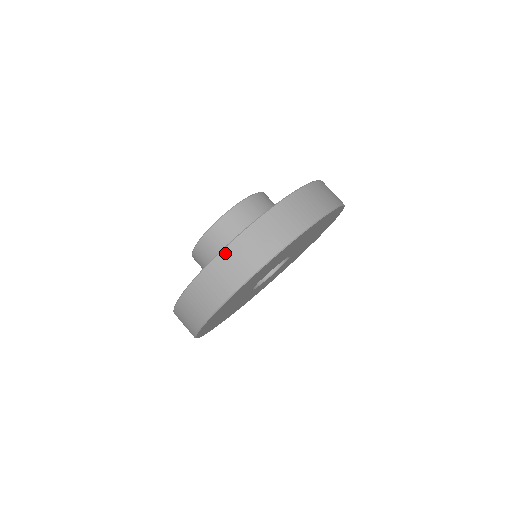
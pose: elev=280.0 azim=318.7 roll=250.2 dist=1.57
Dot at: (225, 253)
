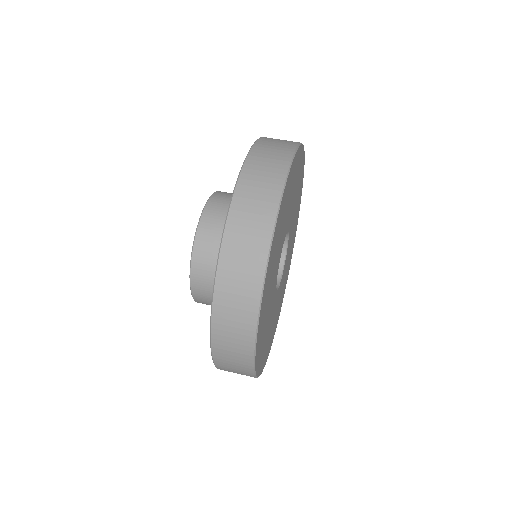
Dot at: (248, 163)
